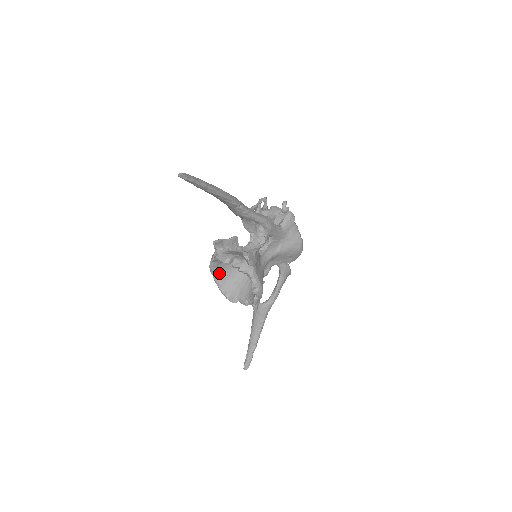
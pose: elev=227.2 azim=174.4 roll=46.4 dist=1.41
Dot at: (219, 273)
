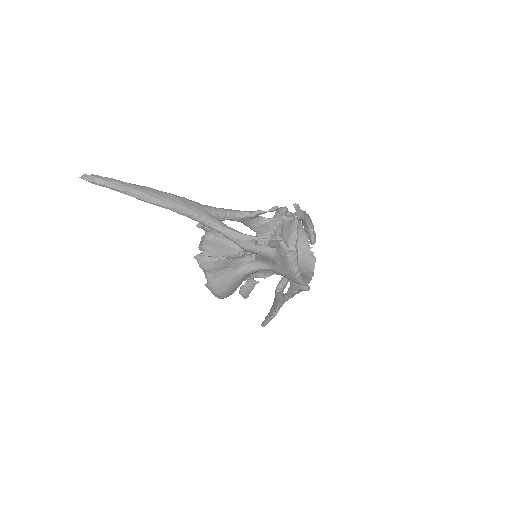
Dot at: occluded
